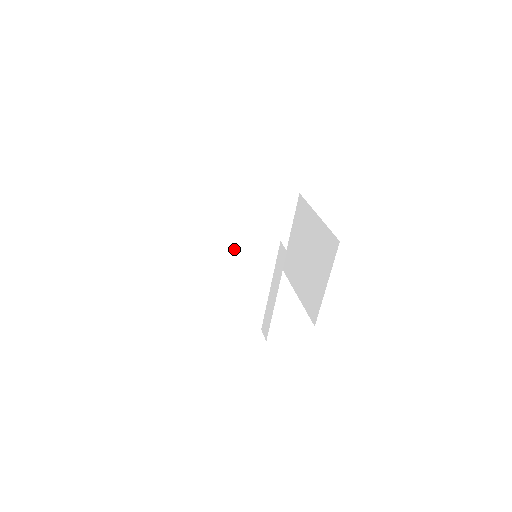
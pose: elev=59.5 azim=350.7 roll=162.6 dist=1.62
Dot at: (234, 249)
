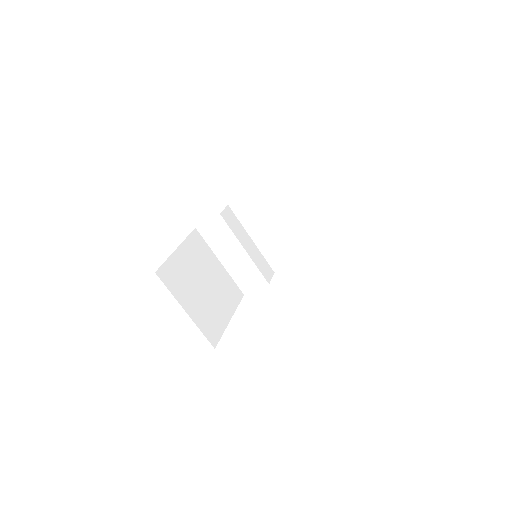
Dot at: (244, 257)
